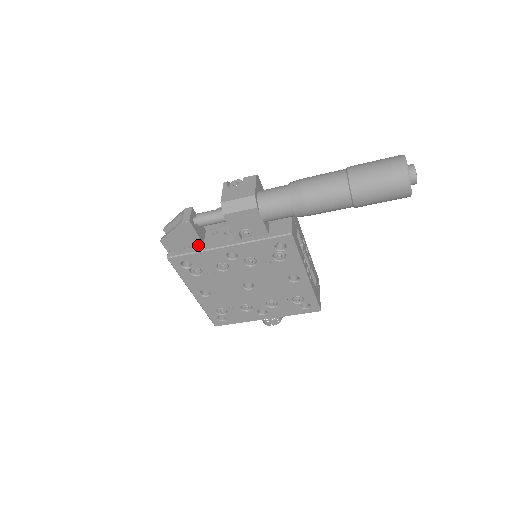
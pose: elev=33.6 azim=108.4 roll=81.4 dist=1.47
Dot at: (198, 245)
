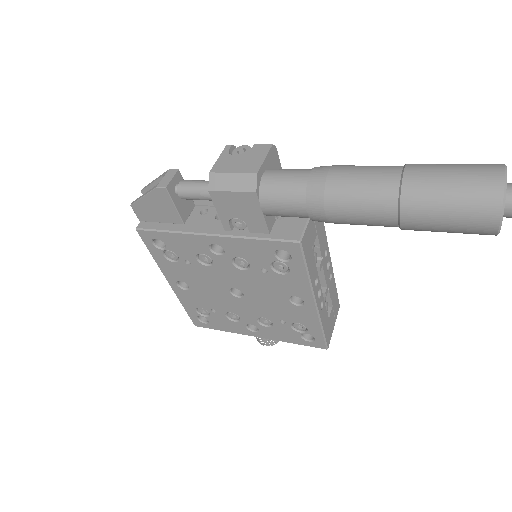
Dot at: (177, 223)
